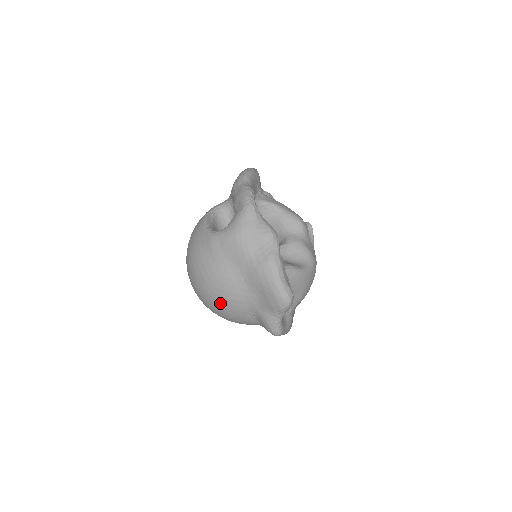
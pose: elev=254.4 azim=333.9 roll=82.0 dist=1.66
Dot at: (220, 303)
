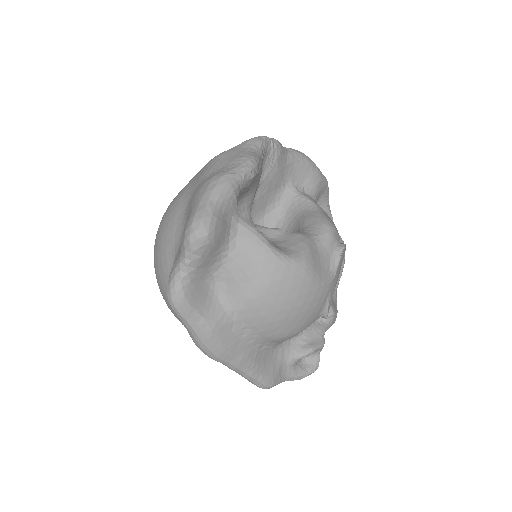
Dot at: (156, 245)
